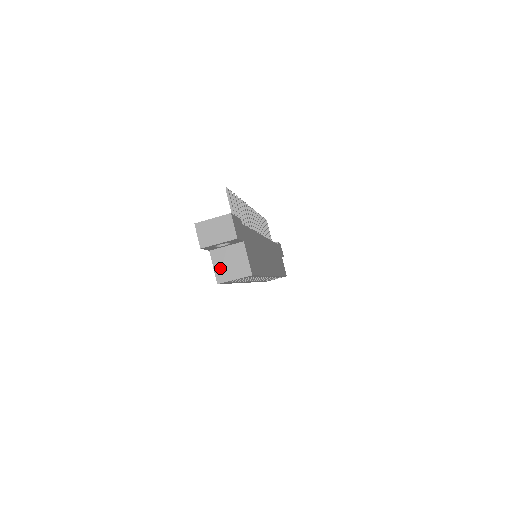
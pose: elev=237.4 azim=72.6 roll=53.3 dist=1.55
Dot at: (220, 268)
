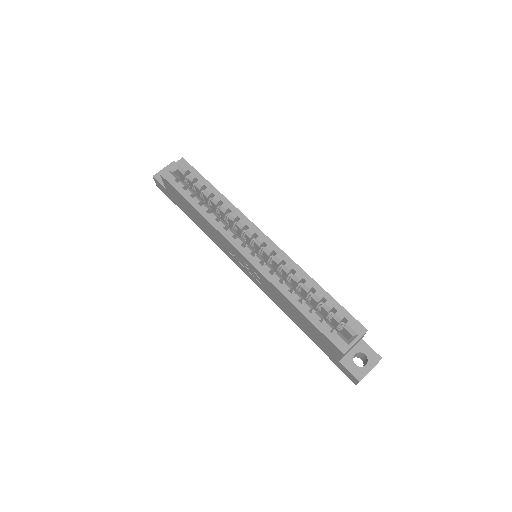
Dot at: occluded
